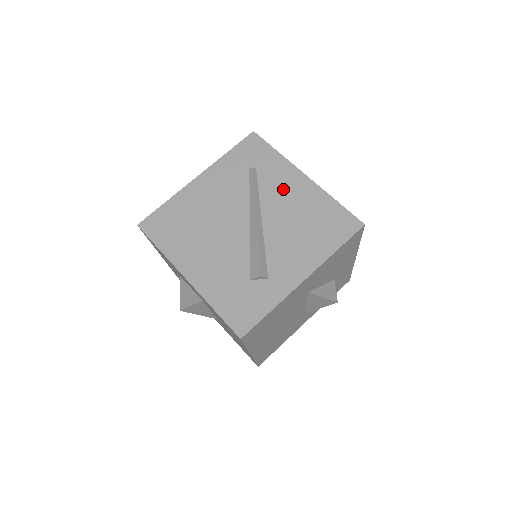
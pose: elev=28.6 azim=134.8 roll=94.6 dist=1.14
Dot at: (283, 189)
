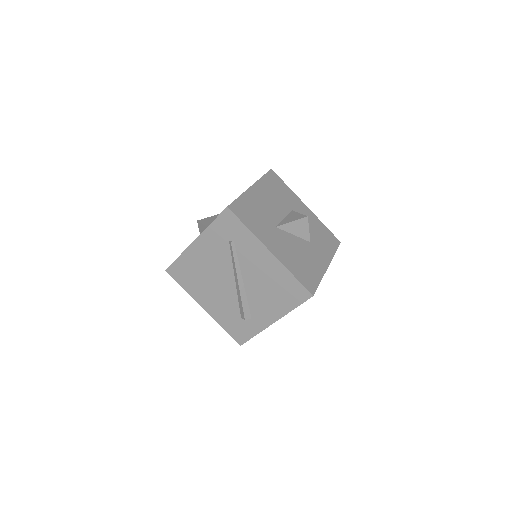
Dot at: (255, 261)
